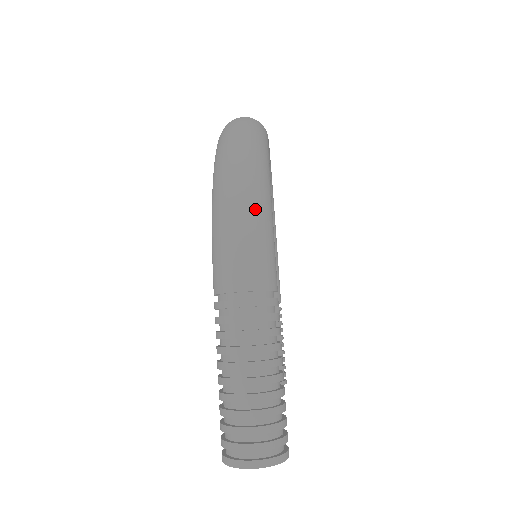
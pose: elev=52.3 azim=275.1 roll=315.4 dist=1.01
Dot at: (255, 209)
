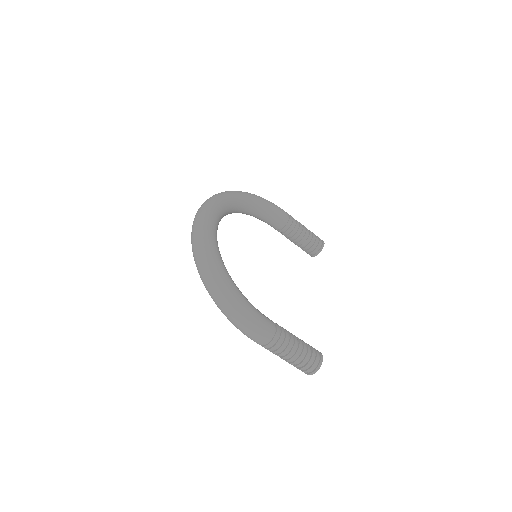
Dot at: (242, 318)
